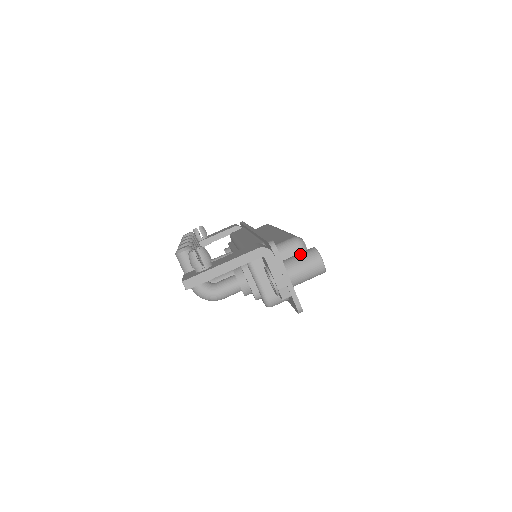
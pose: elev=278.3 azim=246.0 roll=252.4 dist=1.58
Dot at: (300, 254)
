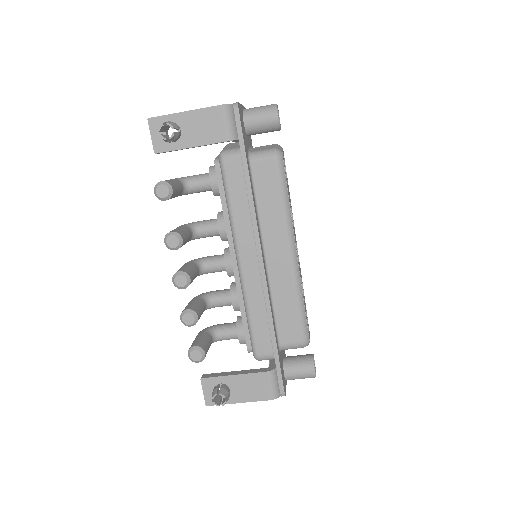
Dot at: (301, 375)
